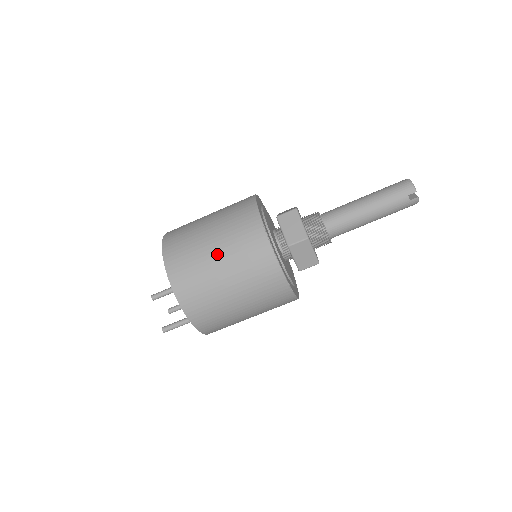
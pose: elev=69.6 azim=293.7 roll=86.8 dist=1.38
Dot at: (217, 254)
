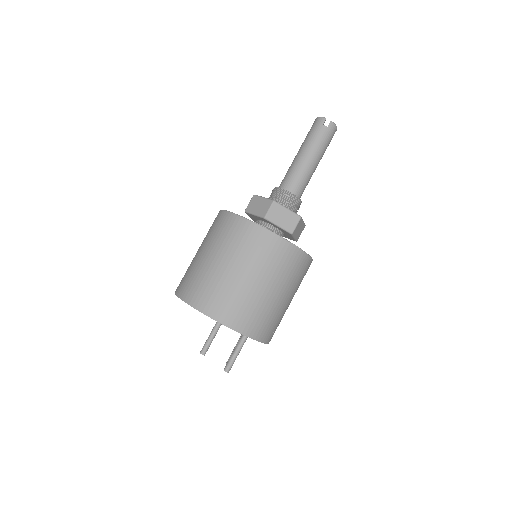
Dot at: (213, 258)
